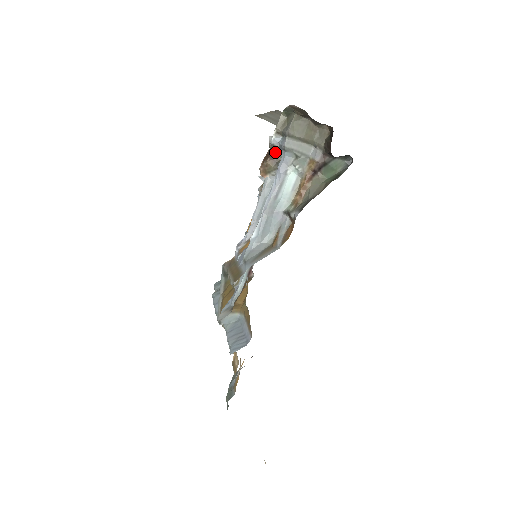
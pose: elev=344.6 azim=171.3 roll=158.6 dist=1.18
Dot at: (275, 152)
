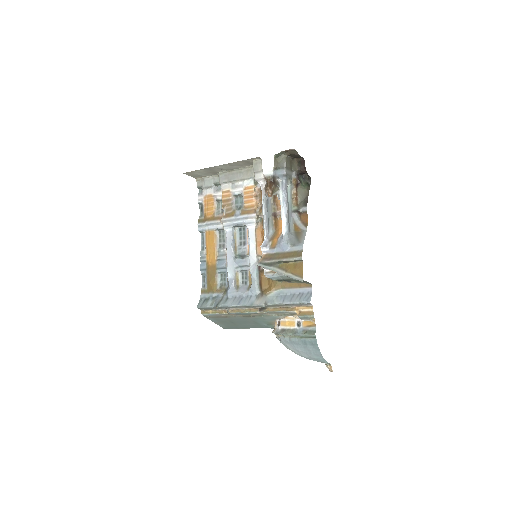
Dot at: (274, 180)
